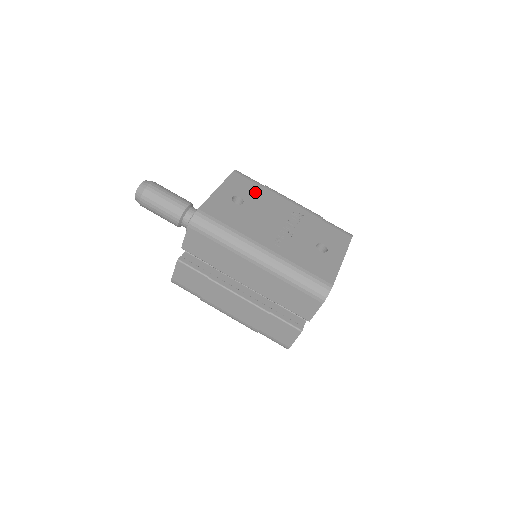
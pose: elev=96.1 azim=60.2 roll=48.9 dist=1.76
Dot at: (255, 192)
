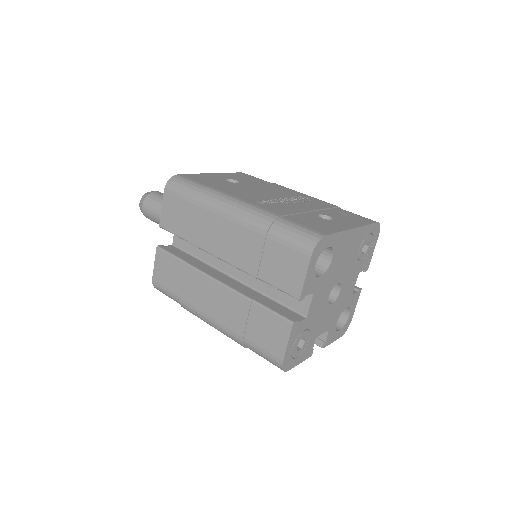
Dot at: (258, 182)
